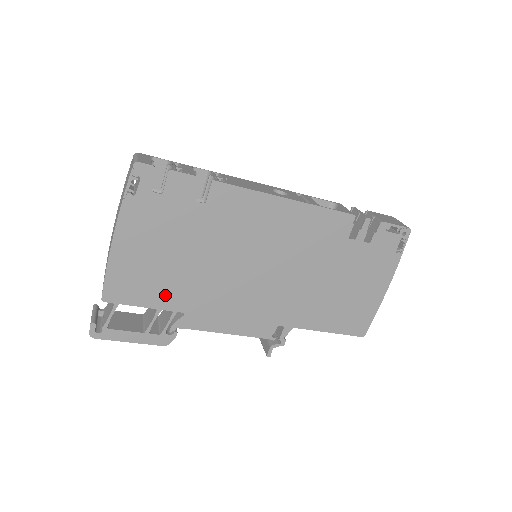
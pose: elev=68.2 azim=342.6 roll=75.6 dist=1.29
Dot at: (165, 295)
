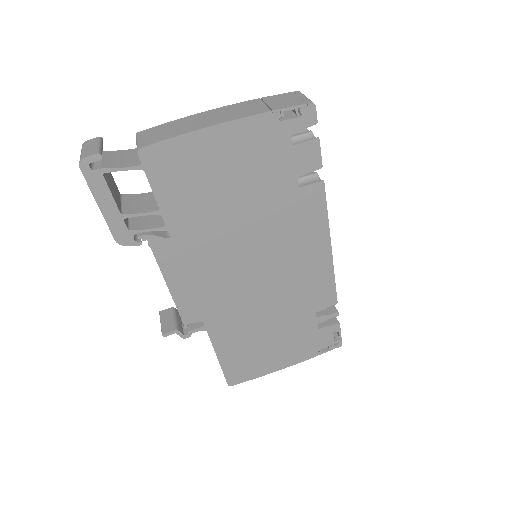
Dot at: (181, 208)
